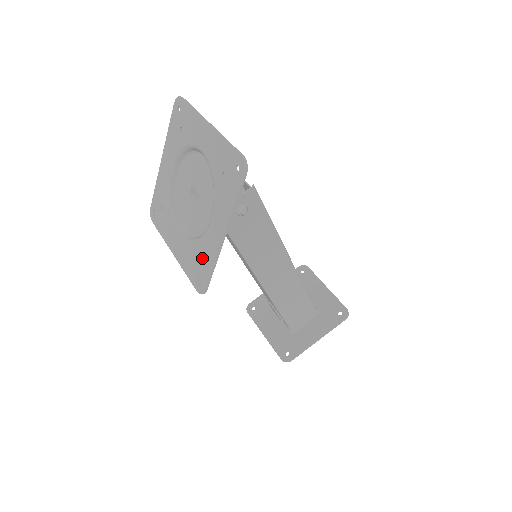
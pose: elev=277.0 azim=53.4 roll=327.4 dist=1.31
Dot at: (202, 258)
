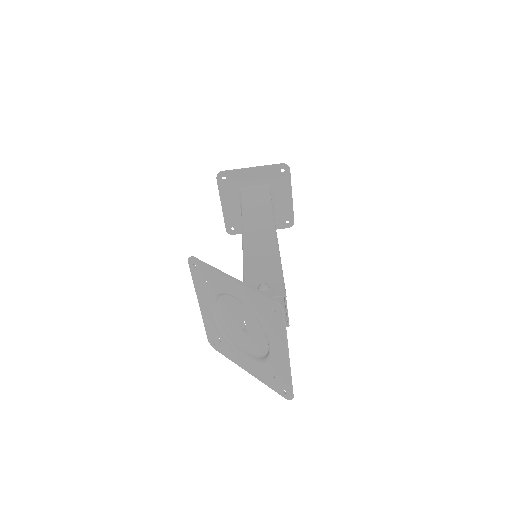
Dot at: (224, 347)
